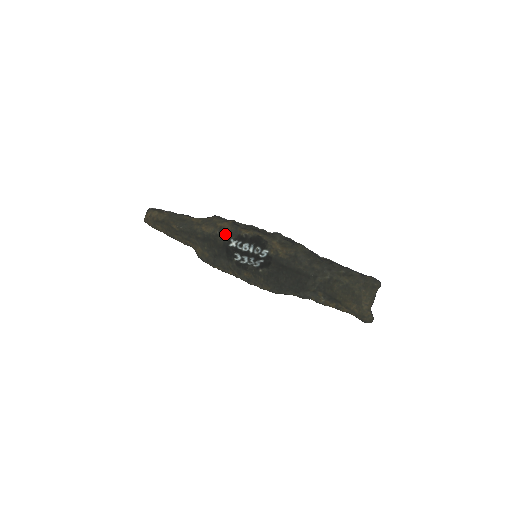
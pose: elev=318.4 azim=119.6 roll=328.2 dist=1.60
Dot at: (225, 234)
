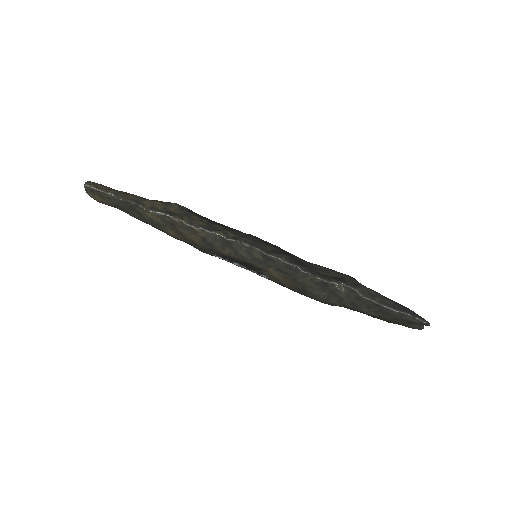
Dot at: (202, 249)
